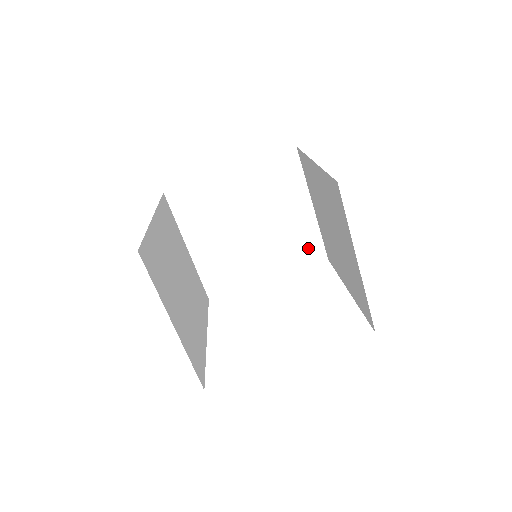
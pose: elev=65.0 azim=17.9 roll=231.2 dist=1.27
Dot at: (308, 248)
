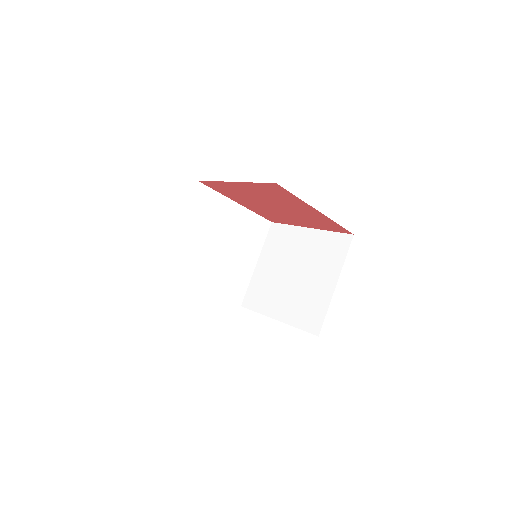
Dot at: (237, 289)
